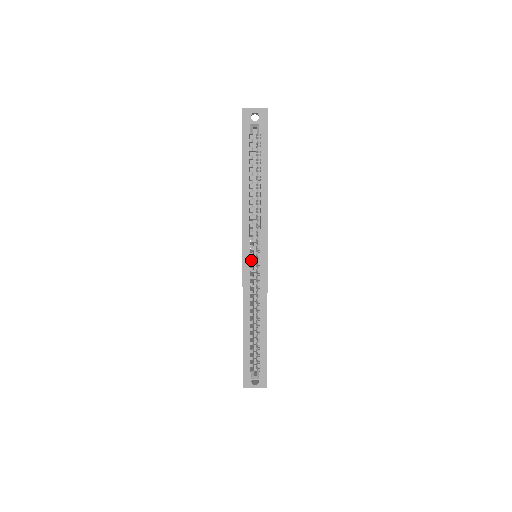
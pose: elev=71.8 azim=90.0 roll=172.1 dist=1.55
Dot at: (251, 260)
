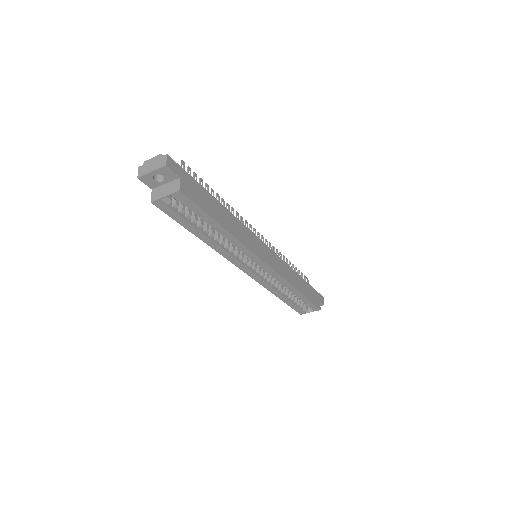
Dot at: (253, 269)
